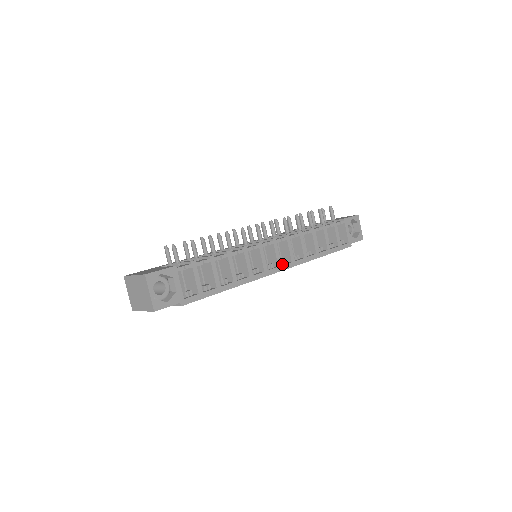
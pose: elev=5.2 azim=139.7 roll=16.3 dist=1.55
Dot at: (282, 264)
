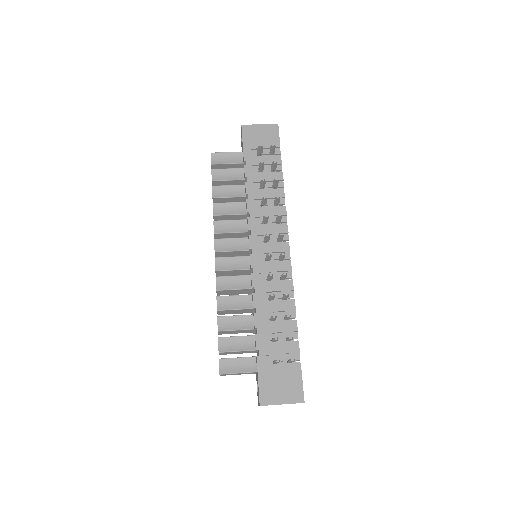
Dot at: occluded
